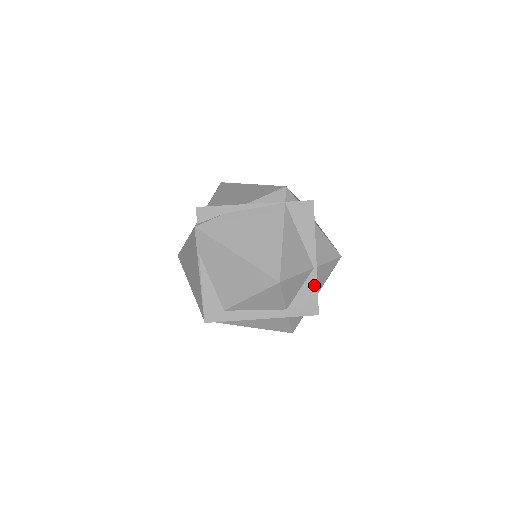
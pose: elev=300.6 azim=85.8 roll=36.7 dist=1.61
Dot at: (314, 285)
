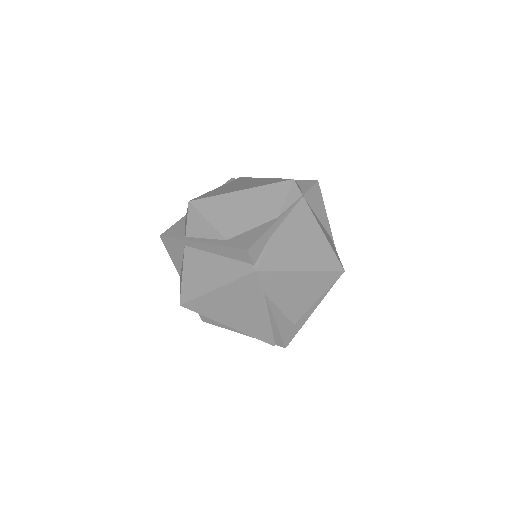
Dot at: occluded
